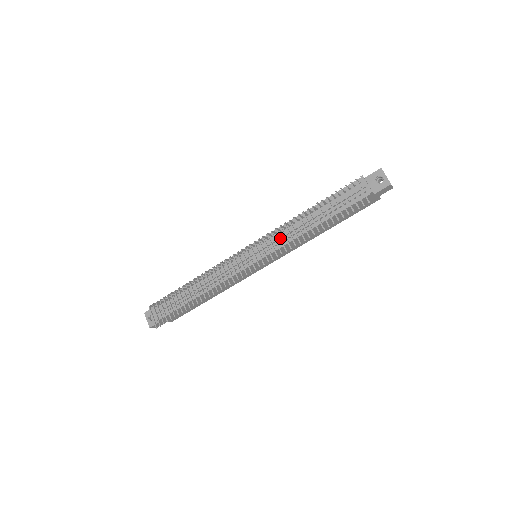
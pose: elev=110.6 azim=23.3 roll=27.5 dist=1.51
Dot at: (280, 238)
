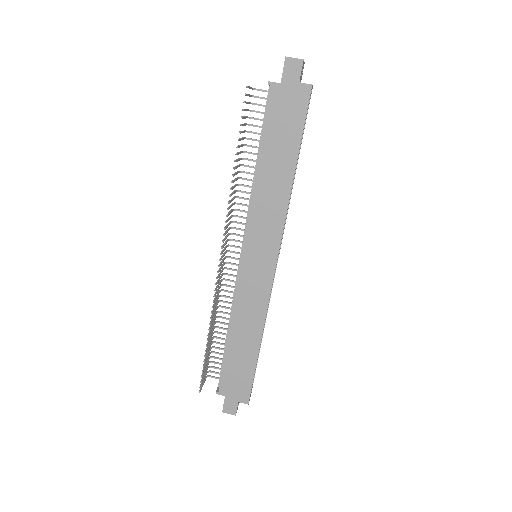
Dot at: (230, 205)
